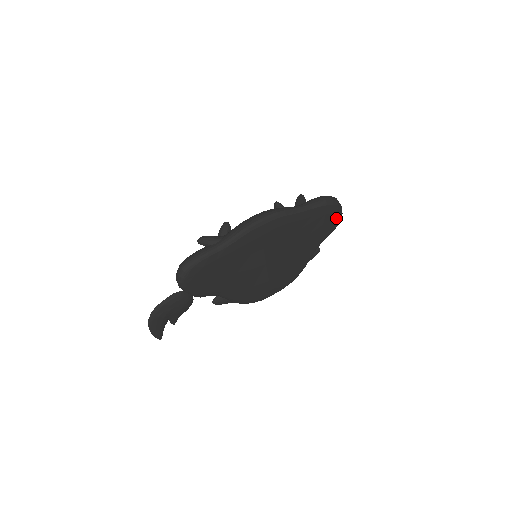
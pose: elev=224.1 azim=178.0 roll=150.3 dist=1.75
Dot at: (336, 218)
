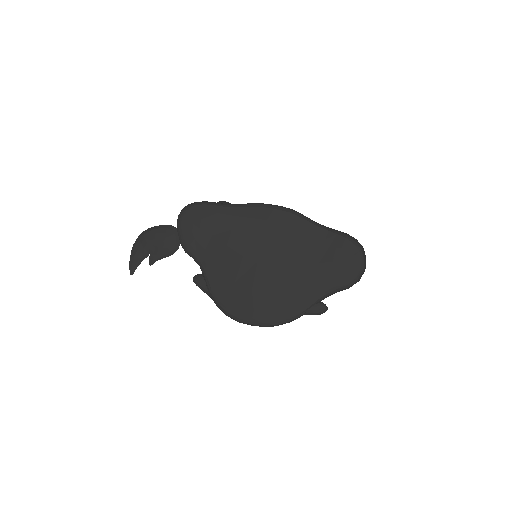
Dot at: (354, 266)
